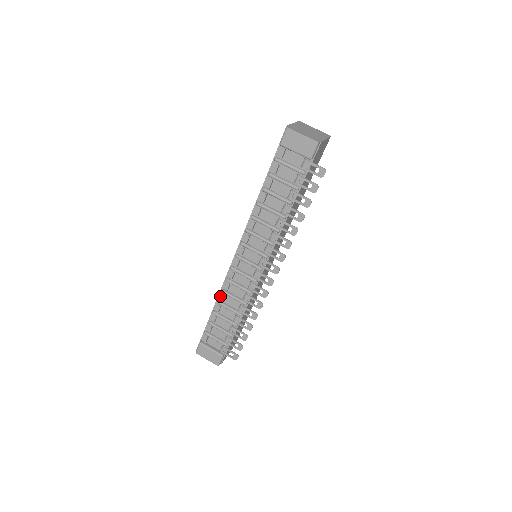
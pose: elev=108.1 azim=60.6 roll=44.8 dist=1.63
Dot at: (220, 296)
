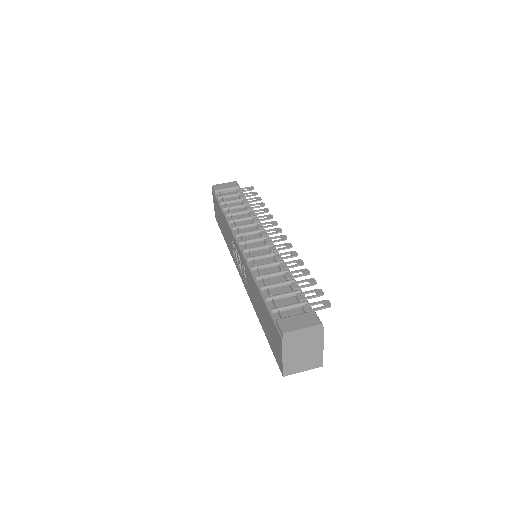
Dot at: (254, 275)
